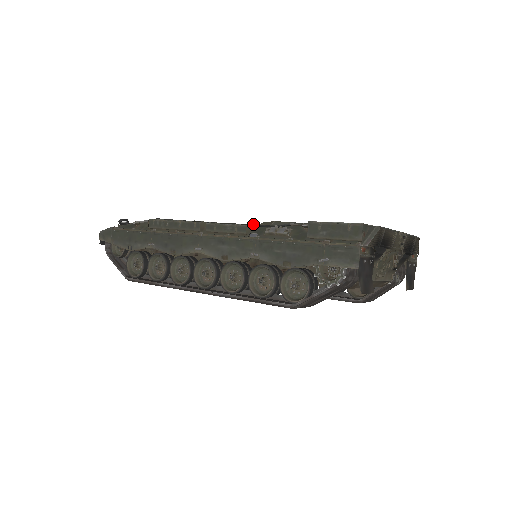
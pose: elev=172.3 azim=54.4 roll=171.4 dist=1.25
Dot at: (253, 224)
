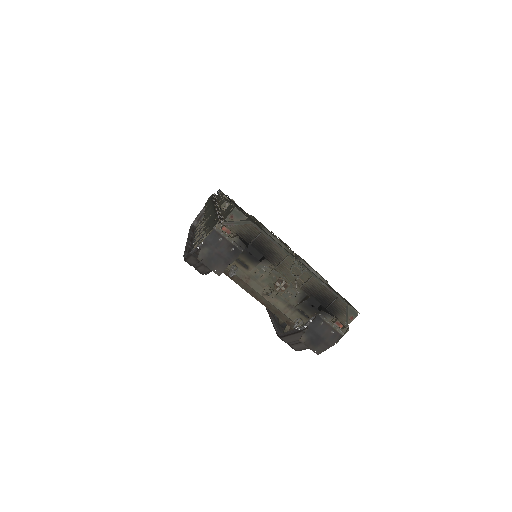
Dot at: occluded
